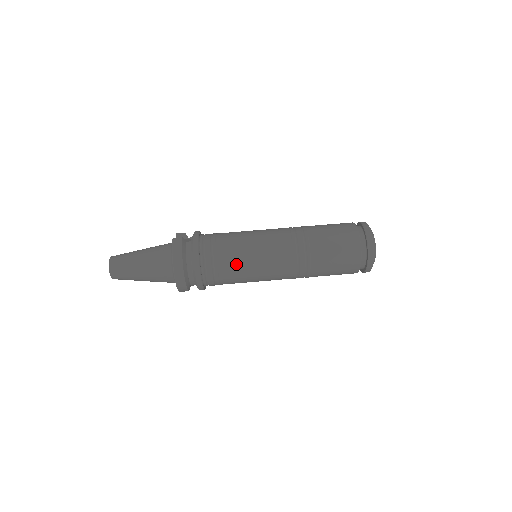
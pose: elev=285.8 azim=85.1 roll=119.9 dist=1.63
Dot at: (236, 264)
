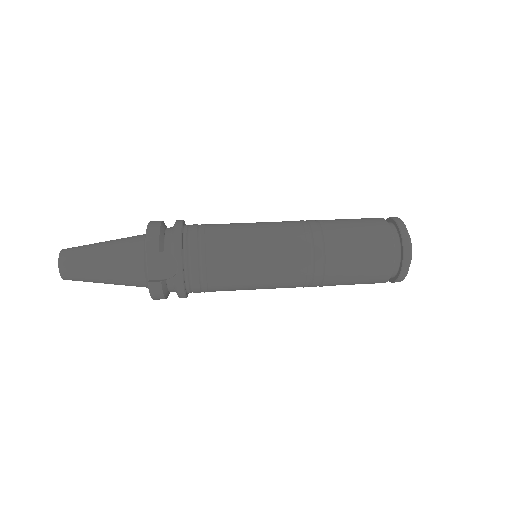
Dot at: (229, 224)
